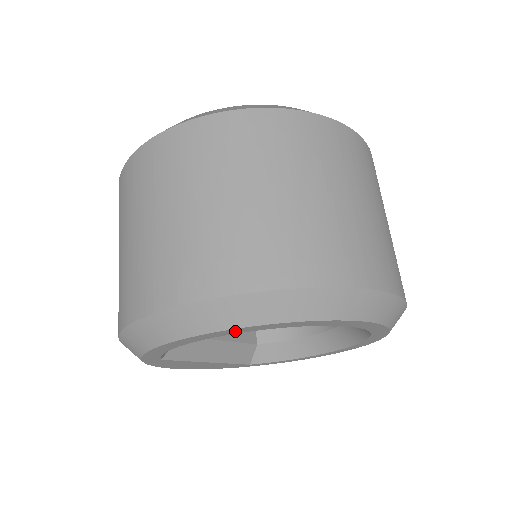
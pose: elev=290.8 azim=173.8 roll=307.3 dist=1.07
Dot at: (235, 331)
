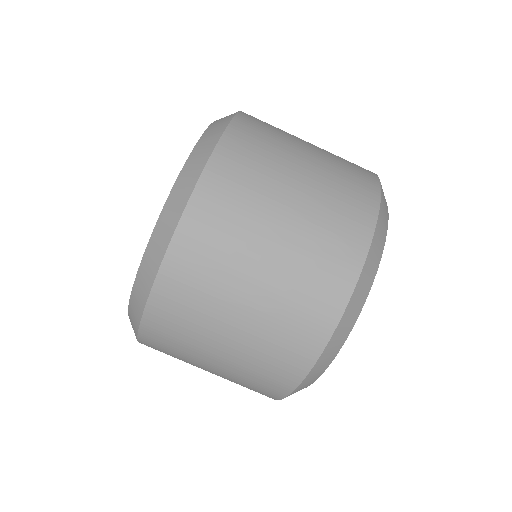
Dot at: occluded
